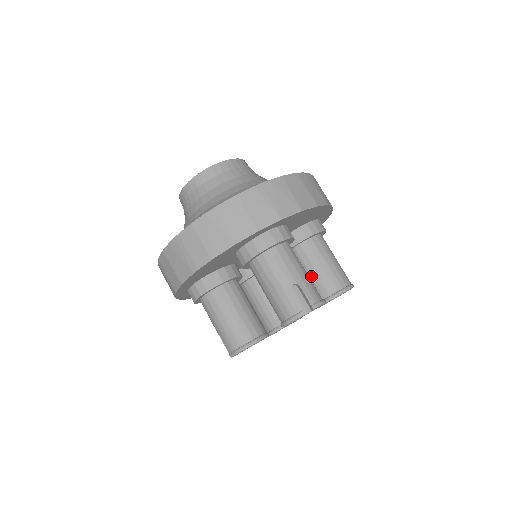
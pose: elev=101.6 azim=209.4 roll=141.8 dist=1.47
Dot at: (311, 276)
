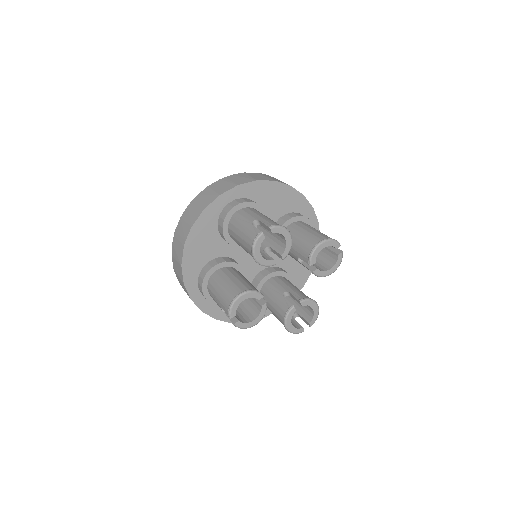
Dot at: (297, 245)
